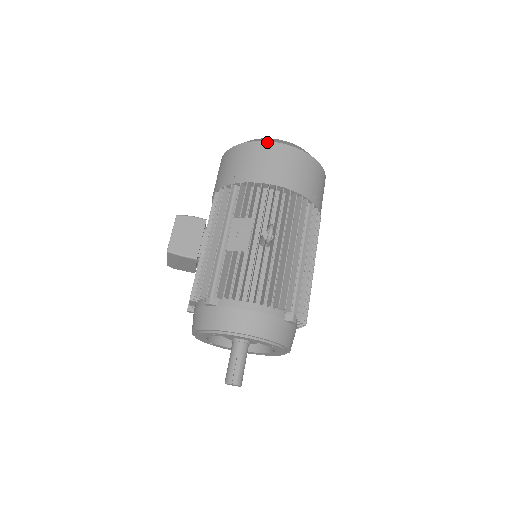
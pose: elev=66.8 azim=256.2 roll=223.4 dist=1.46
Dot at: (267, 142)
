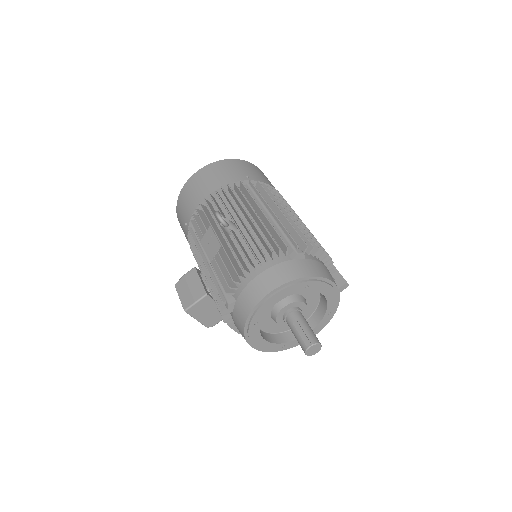
Dot at: (186, 183)
